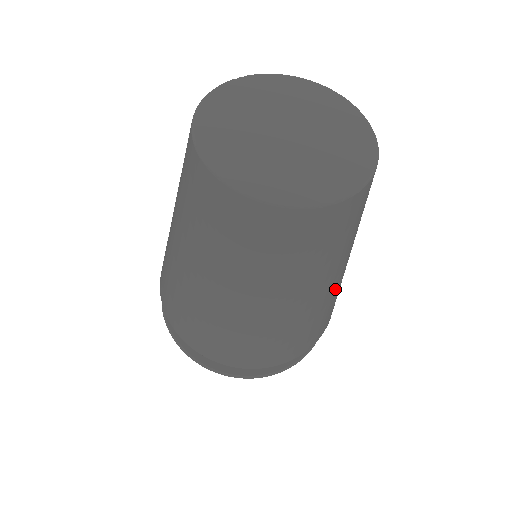
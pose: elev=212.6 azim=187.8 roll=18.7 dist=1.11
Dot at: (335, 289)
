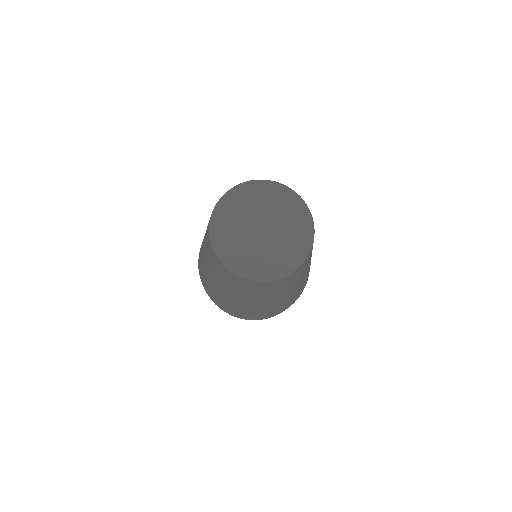
Dot at: occluded
